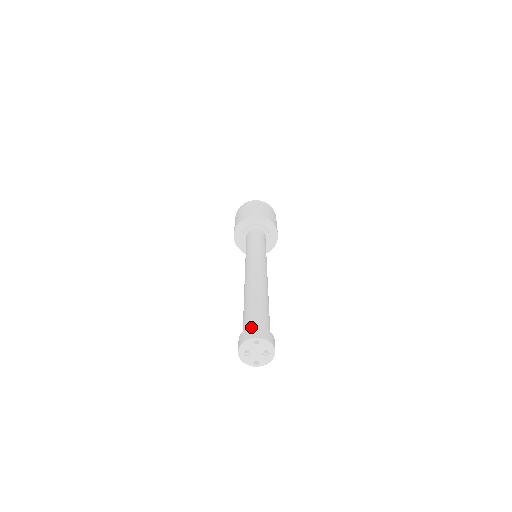
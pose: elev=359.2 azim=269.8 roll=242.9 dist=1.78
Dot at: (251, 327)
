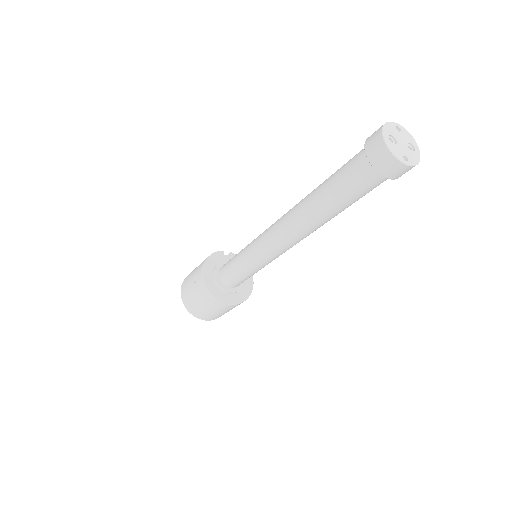
Dot at: occluded
